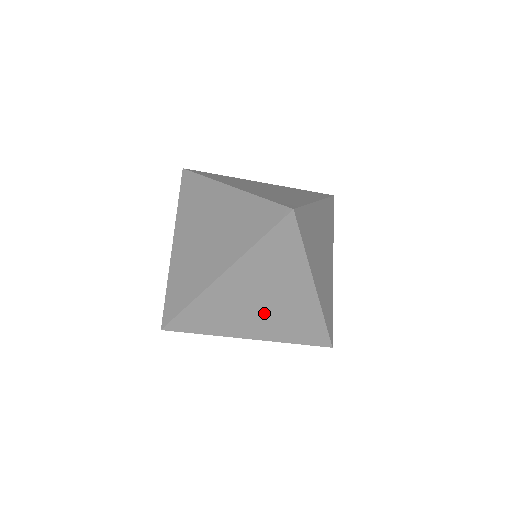
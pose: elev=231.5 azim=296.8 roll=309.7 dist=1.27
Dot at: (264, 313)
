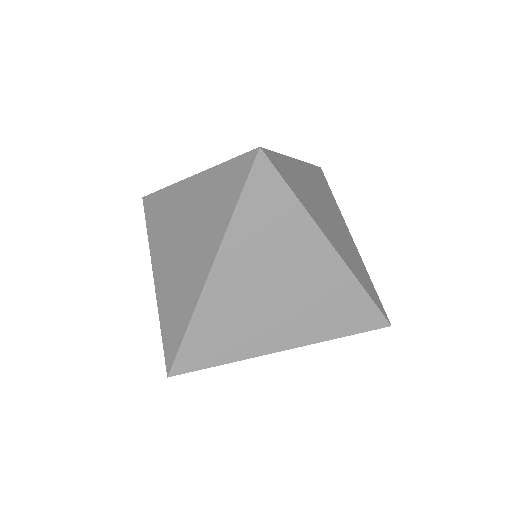
Dot at: (285, 306)
